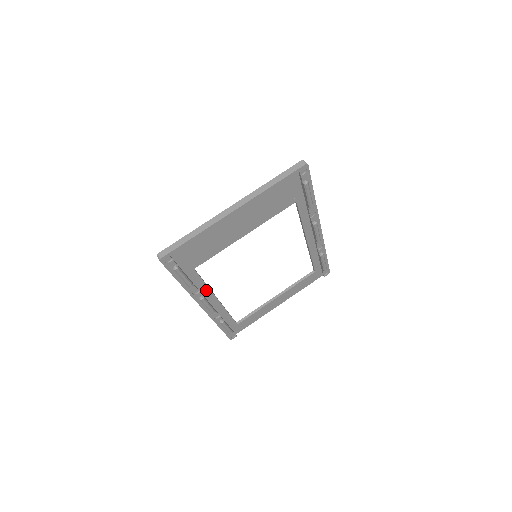
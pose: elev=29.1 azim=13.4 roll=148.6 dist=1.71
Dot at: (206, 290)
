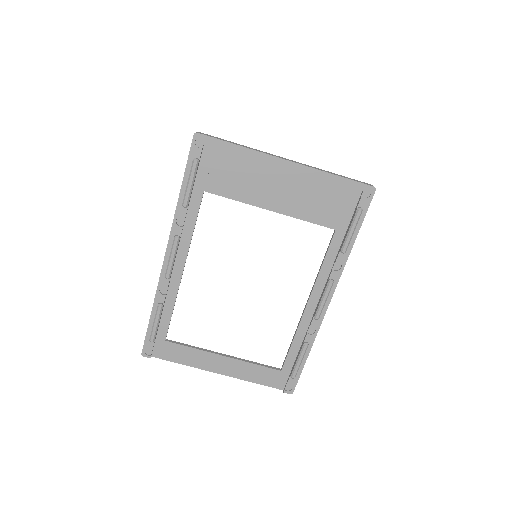
Dot at: (187, 238)
